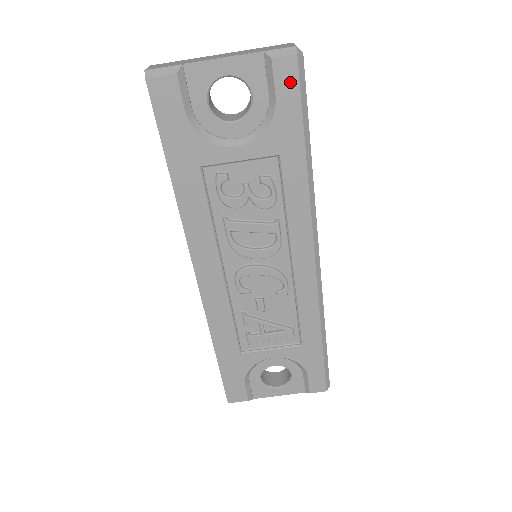
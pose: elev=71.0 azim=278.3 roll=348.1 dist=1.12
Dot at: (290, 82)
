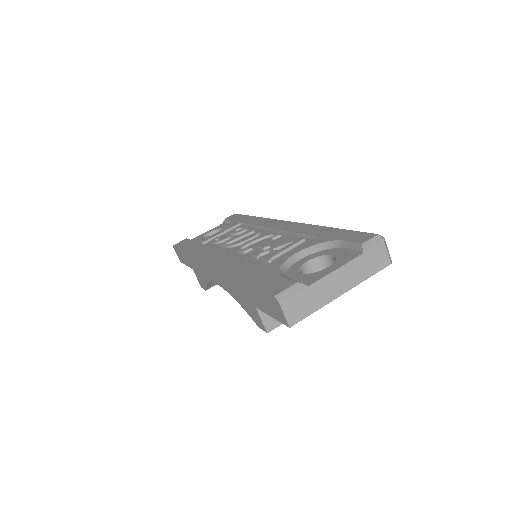
Dot at: (236, 216)
